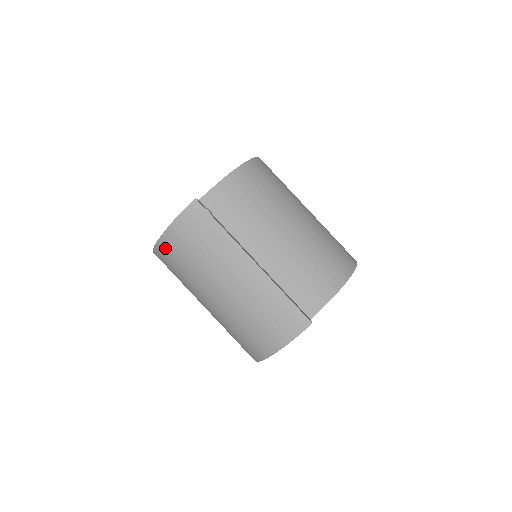
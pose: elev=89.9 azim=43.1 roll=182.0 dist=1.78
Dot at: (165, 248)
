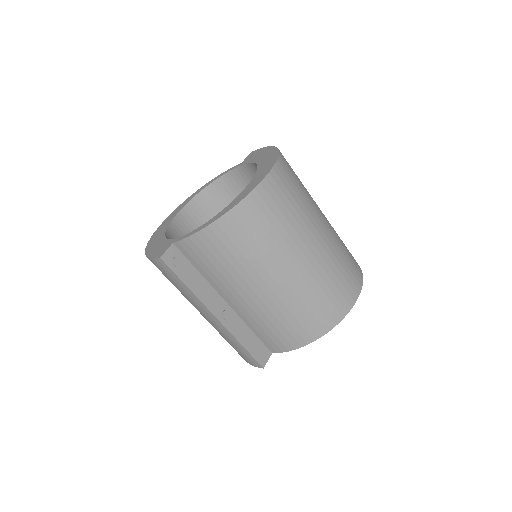
Dot at: occluded
